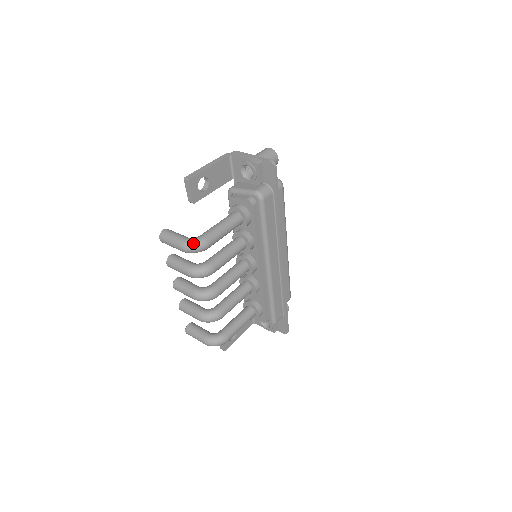
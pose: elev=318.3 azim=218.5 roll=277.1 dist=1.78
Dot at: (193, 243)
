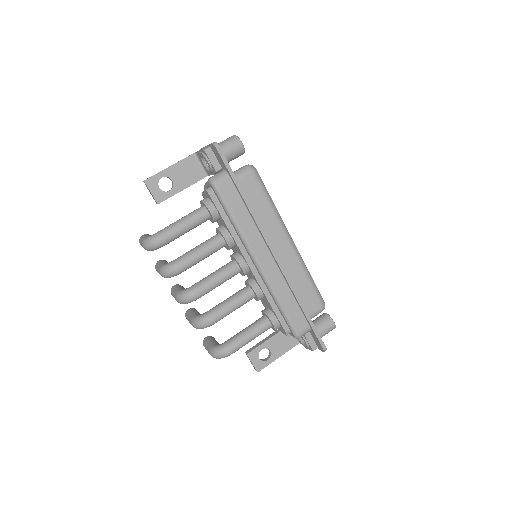
Dot at: (148, 239)
